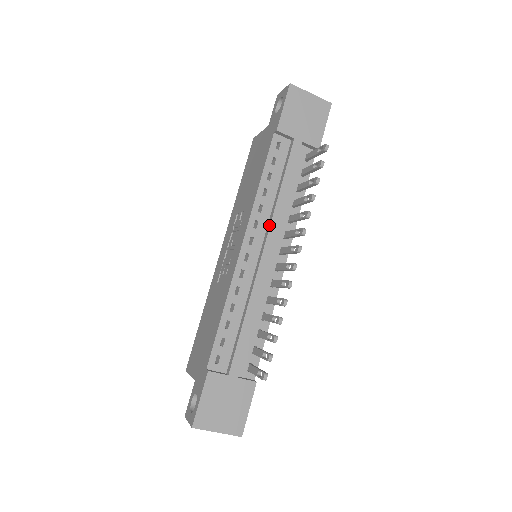
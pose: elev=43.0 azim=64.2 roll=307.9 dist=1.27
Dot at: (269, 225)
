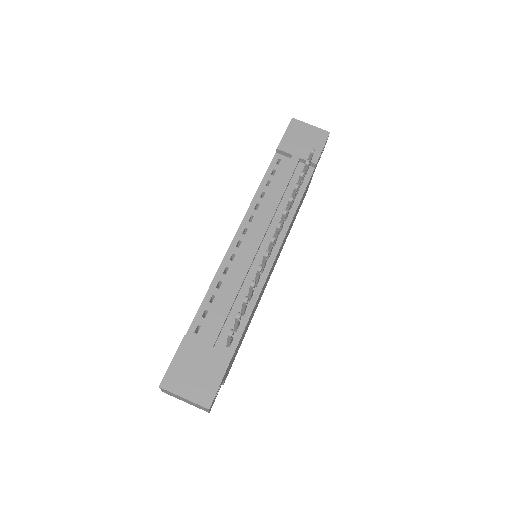
Dot at: (262, 218)
